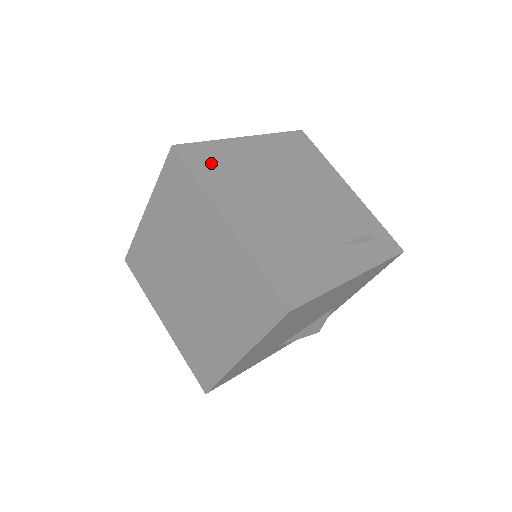
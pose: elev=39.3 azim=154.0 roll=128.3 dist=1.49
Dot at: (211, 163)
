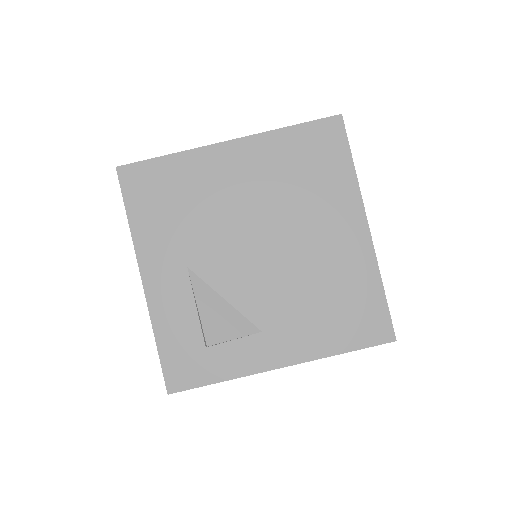
Dot at: occluded
